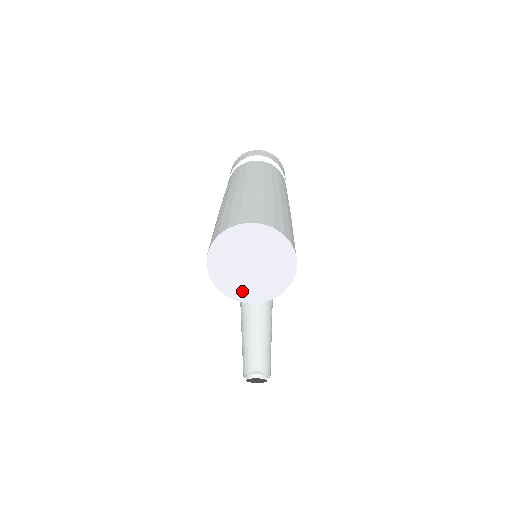
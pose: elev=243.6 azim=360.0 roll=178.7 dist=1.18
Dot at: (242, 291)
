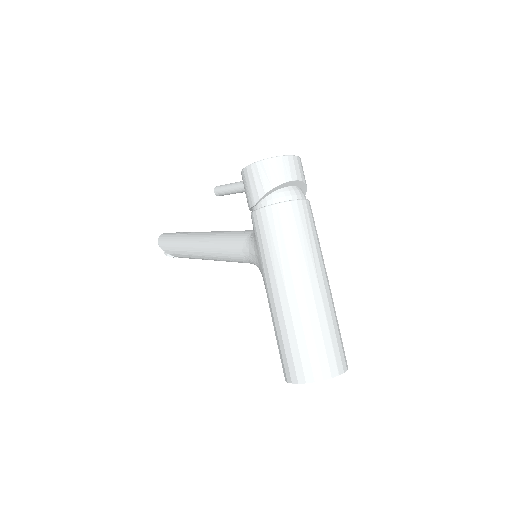
Dot at: occluded
